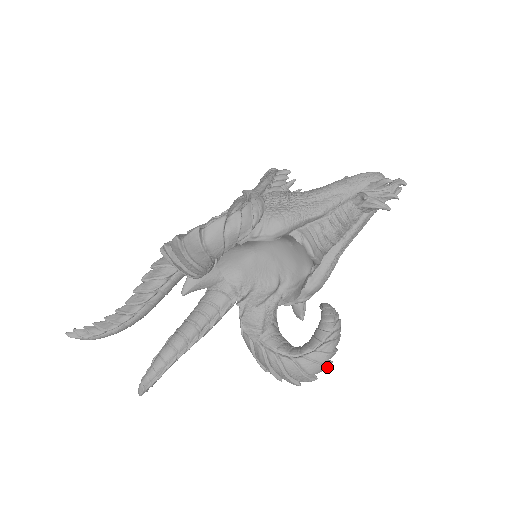
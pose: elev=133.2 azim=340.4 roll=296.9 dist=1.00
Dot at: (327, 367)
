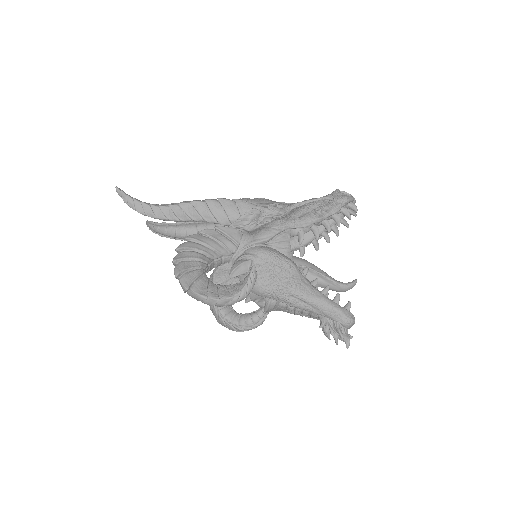
Dot at: occluded
